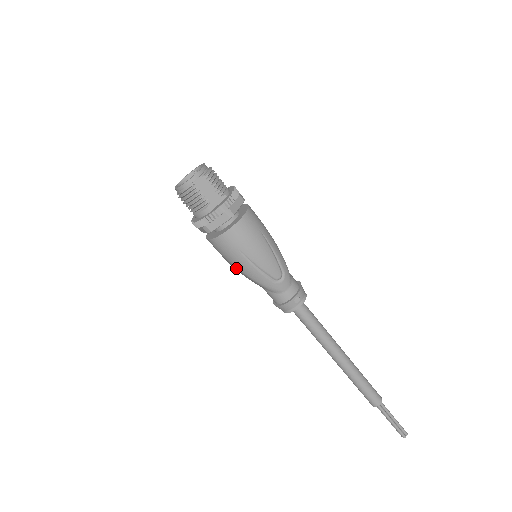
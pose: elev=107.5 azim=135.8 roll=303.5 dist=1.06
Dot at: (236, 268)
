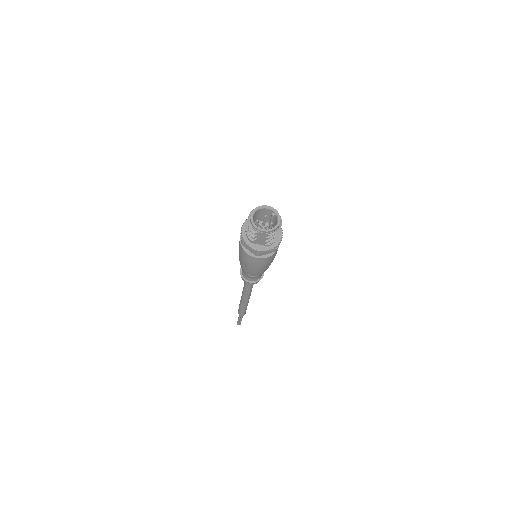
Dot at: occluded
